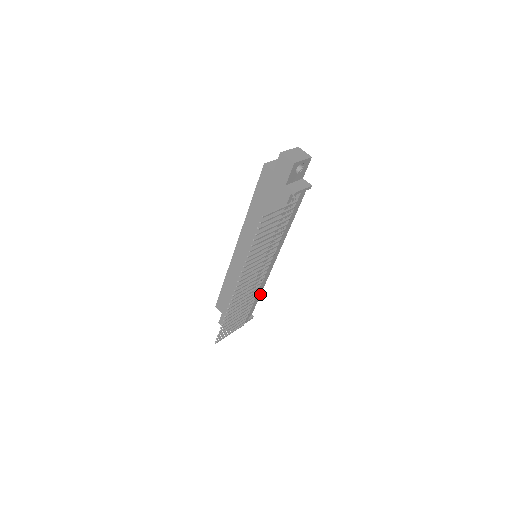
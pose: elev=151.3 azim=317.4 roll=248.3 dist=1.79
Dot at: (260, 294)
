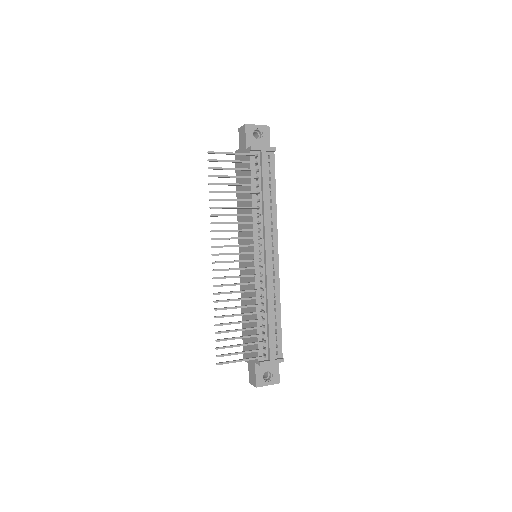
Dot at: (280, 317)
